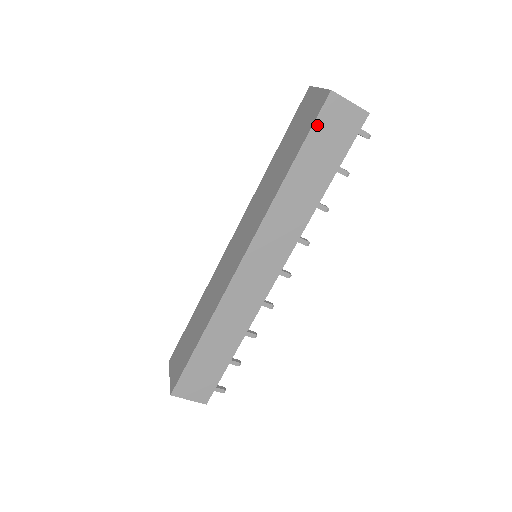
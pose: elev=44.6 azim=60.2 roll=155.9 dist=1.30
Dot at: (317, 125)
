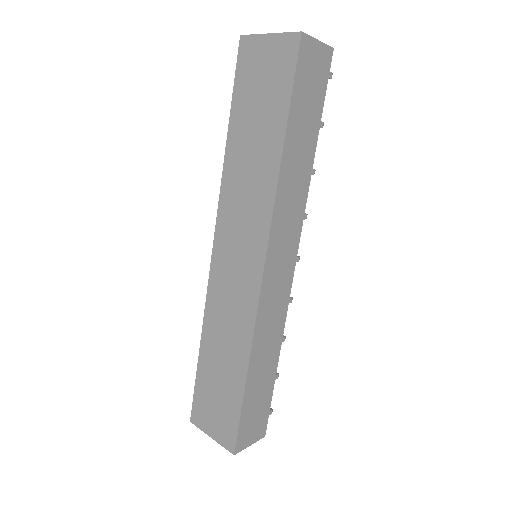
Dot at: (297, 79)
